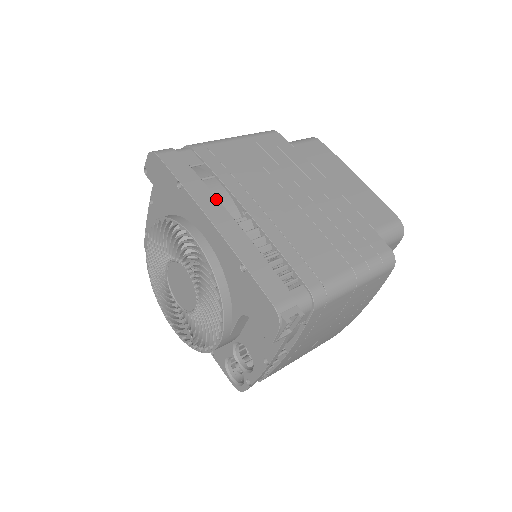
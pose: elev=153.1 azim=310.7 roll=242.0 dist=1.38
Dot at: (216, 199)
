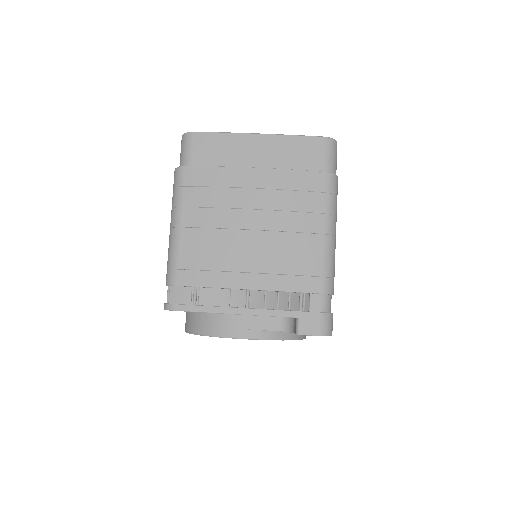
Dot at: occluded
